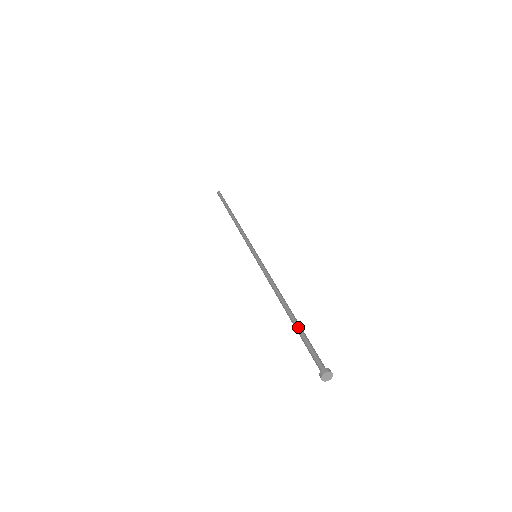
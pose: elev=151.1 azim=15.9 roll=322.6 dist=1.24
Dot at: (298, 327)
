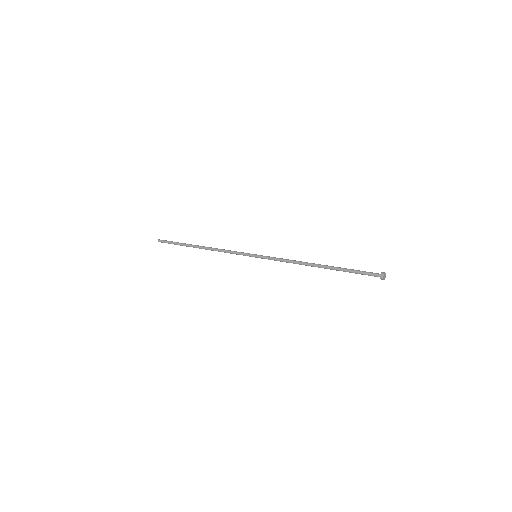
Dot at: occluded
